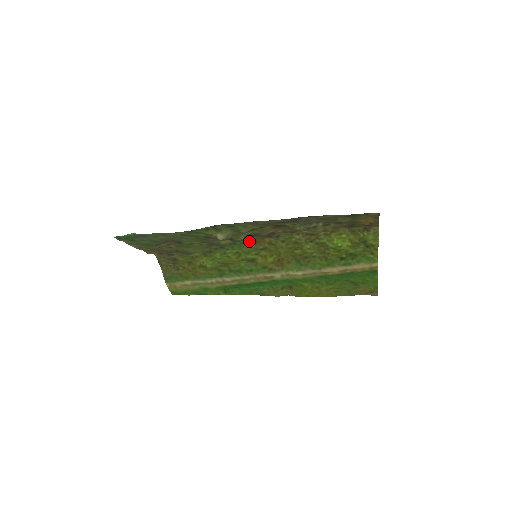
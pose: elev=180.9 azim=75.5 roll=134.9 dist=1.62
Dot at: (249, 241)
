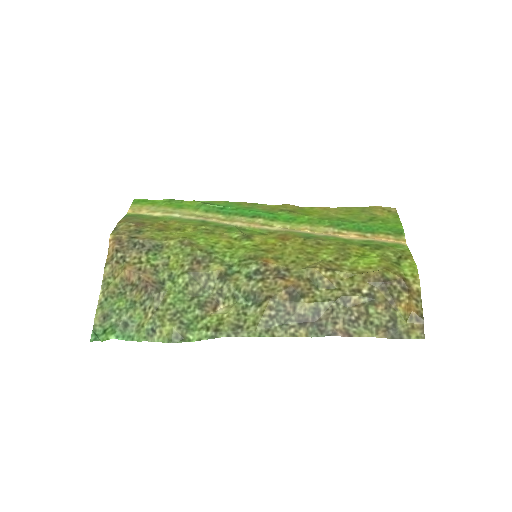
Dot at: (247, 261)
